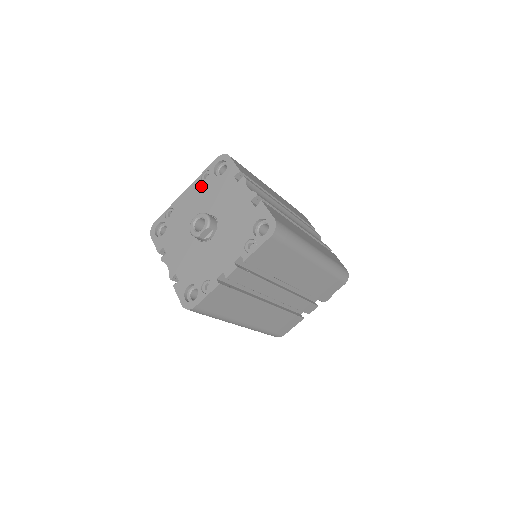
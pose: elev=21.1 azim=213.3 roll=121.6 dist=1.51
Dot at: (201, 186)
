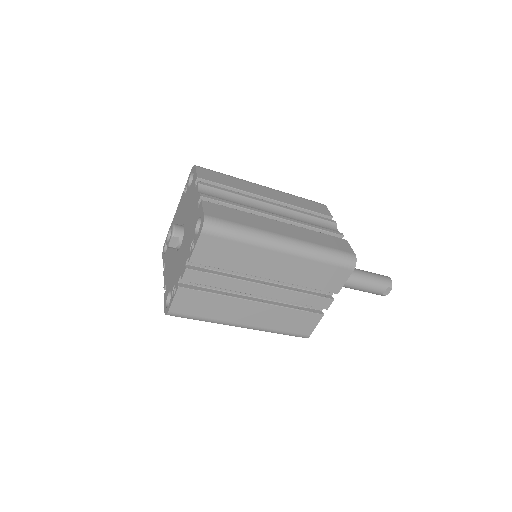
Dot at: (183, 200)
